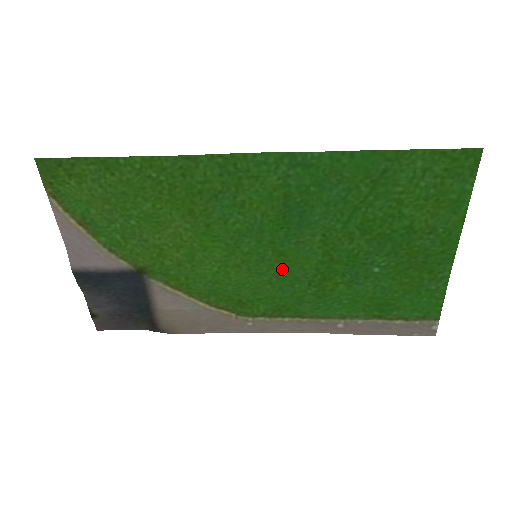
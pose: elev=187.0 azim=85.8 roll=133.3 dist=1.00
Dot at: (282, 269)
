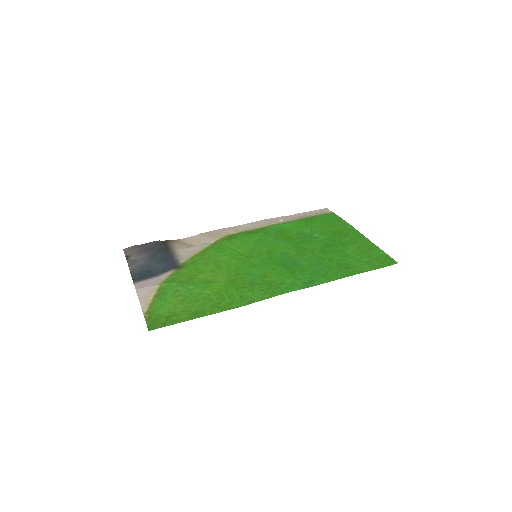
Dot at: (266, 247)
